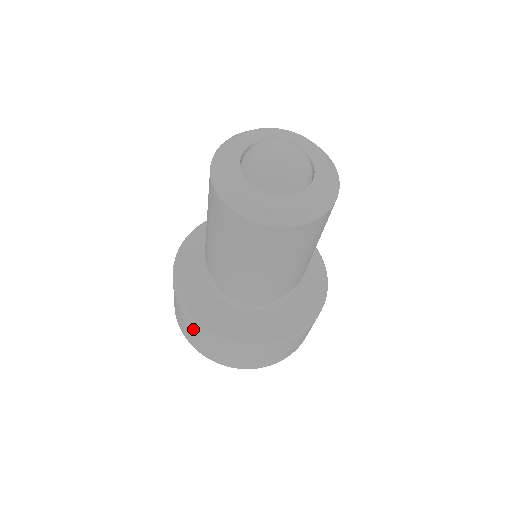
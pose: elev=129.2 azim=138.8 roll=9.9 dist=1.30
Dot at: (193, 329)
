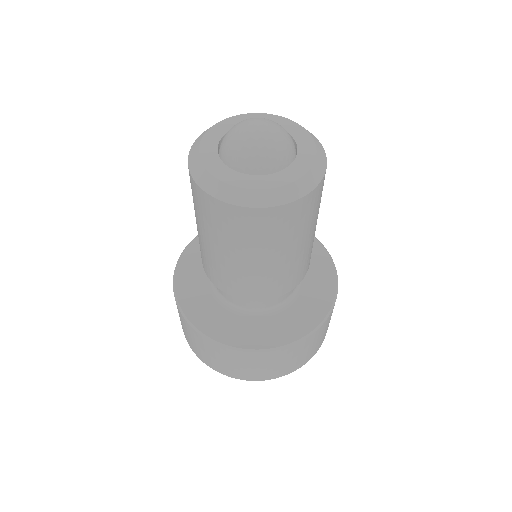
Dot at: (209, 348)
